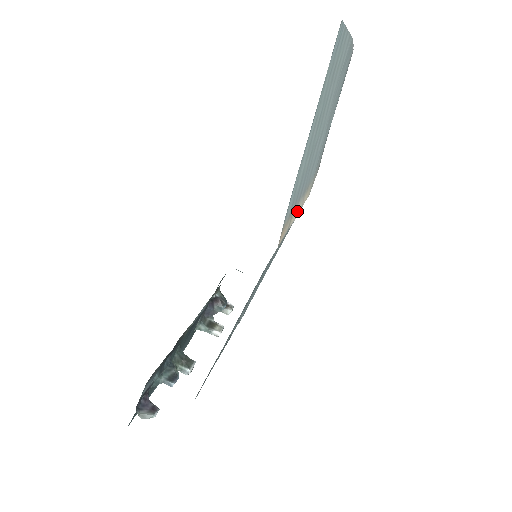
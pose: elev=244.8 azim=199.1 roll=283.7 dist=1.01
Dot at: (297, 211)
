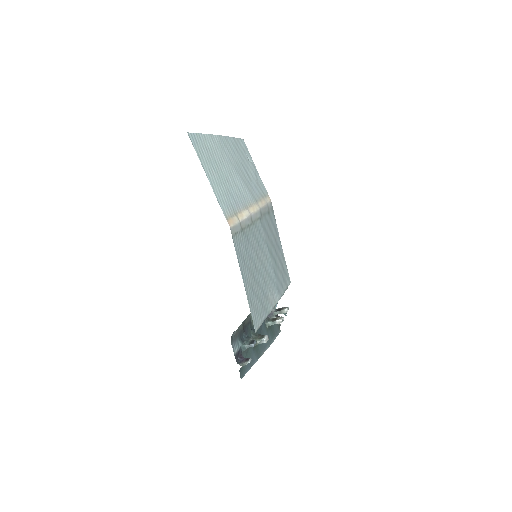
Dot at: (244, 214)
